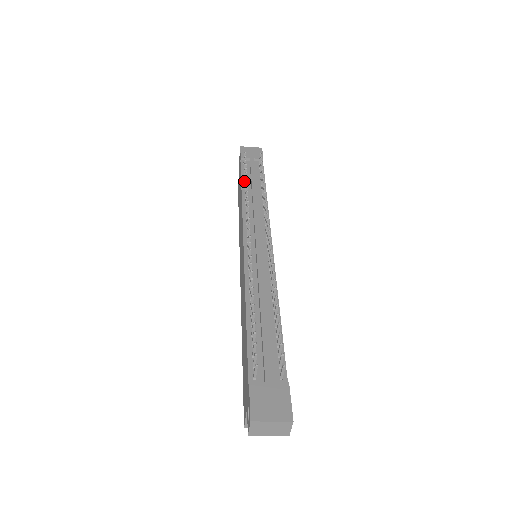
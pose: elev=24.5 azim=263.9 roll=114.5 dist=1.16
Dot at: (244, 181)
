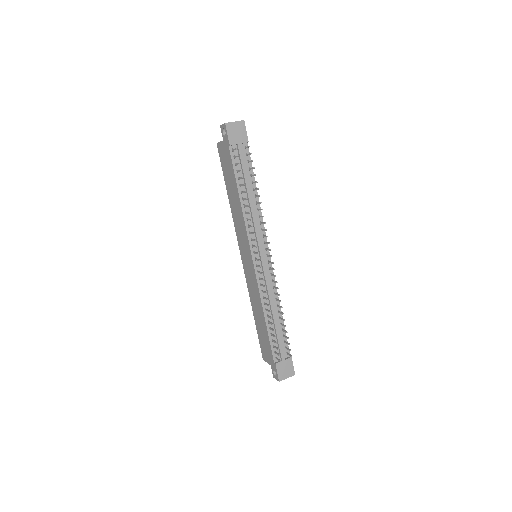
Dot at: (239, 182)
